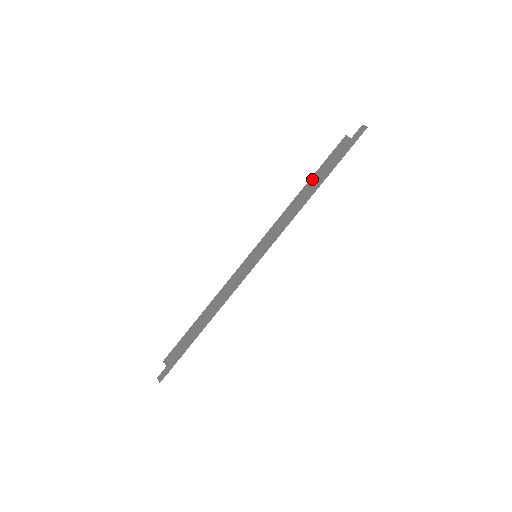
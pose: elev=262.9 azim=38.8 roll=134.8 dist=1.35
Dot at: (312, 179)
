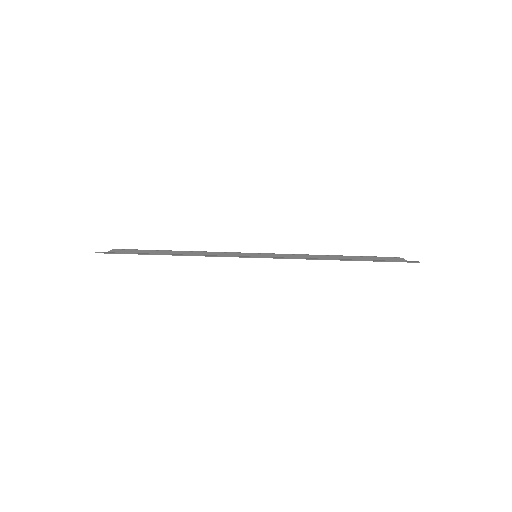
Dot at: occluded
